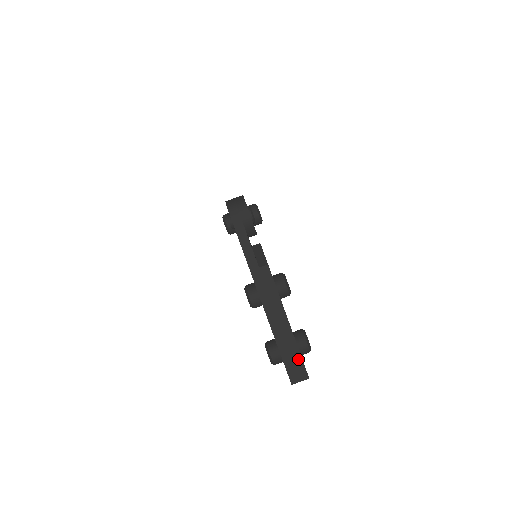
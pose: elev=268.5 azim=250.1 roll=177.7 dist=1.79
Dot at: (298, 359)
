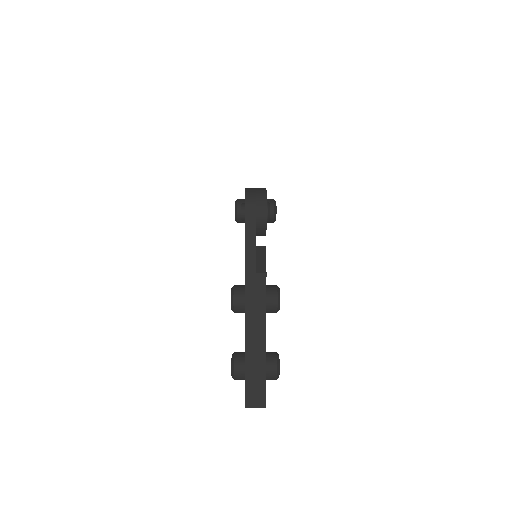
Dot at: (262, 384)
